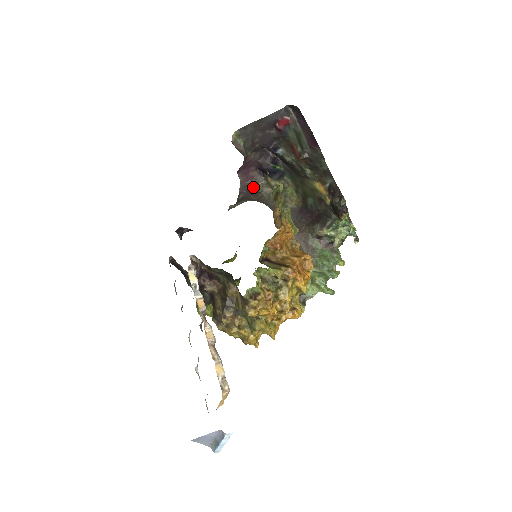
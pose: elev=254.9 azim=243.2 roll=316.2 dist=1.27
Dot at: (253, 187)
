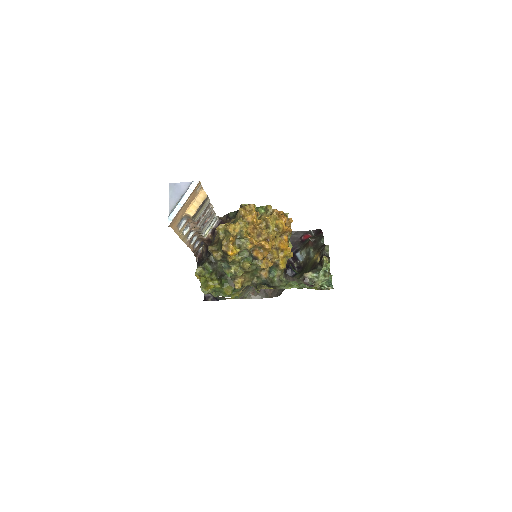
Dot at: occluded
